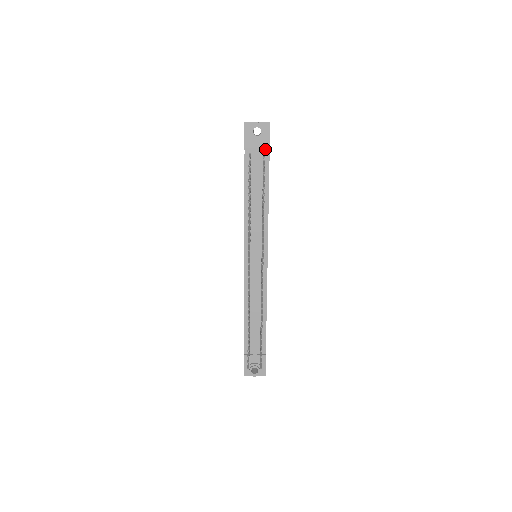
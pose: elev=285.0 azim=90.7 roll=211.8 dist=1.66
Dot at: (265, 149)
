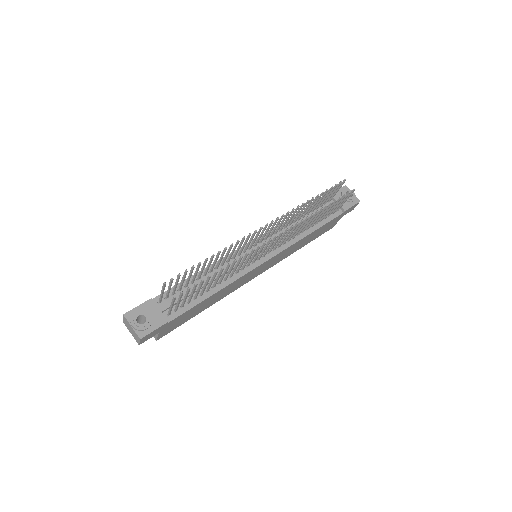
Dot at: (343, 207)
